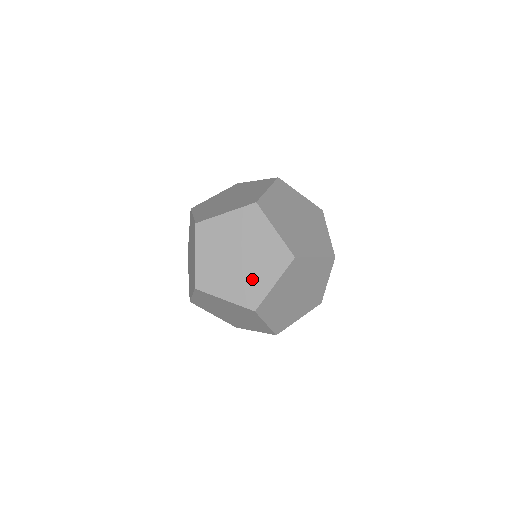
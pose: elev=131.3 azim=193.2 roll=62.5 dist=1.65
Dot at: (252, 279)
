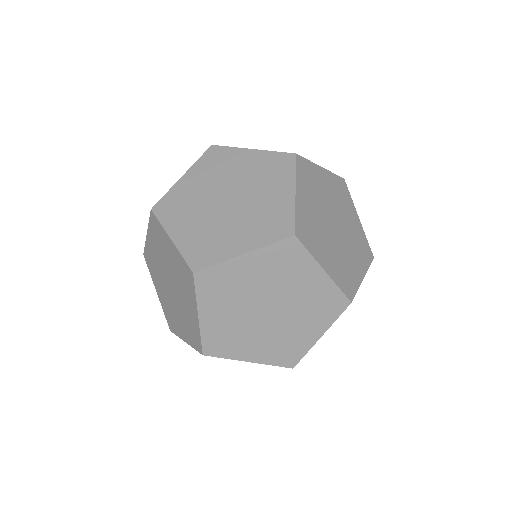
Dot at: (262, 207)
